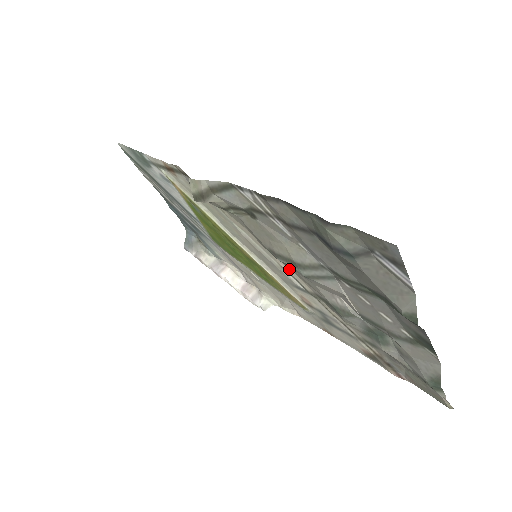
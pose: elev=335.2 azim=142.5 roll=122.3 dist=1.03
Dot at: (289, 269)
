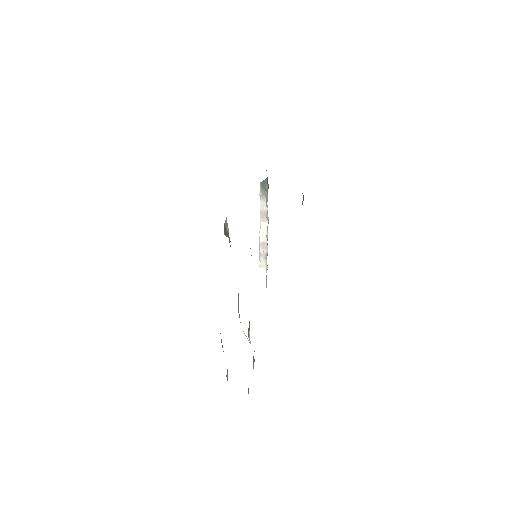
Dot at: occluded
